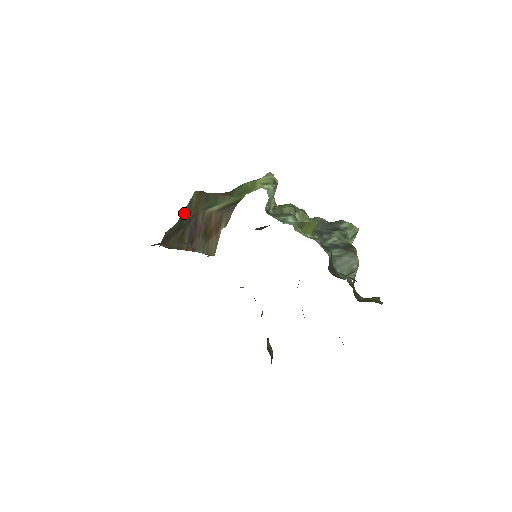
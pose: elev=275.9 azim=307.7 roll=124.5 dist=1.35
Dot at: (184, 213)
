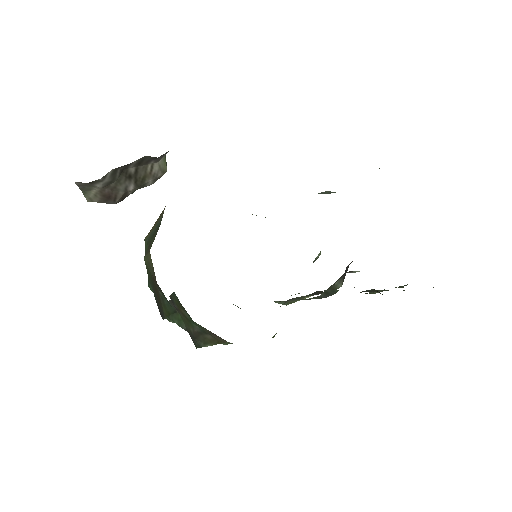
Dot at: (150, 237)
